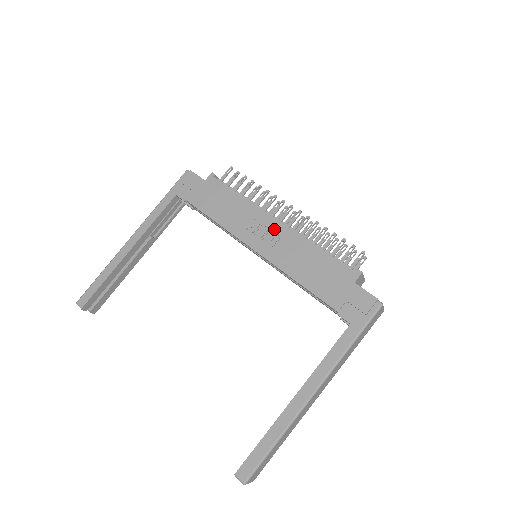
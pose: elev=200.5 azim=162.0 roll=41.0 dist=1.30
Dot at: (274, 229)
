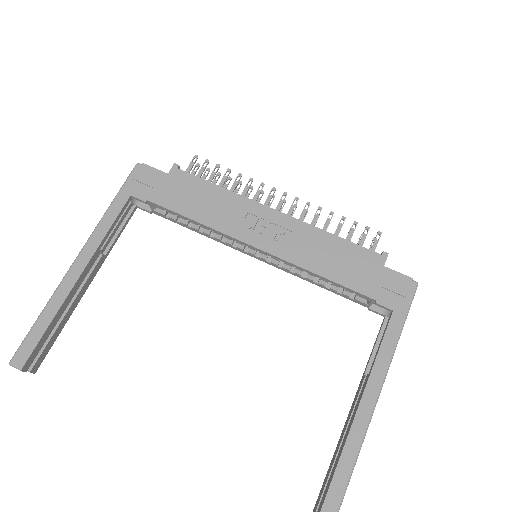
Dot at: (276, 221)
